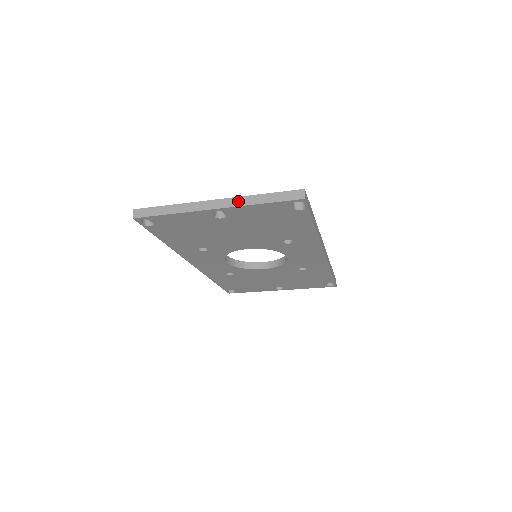
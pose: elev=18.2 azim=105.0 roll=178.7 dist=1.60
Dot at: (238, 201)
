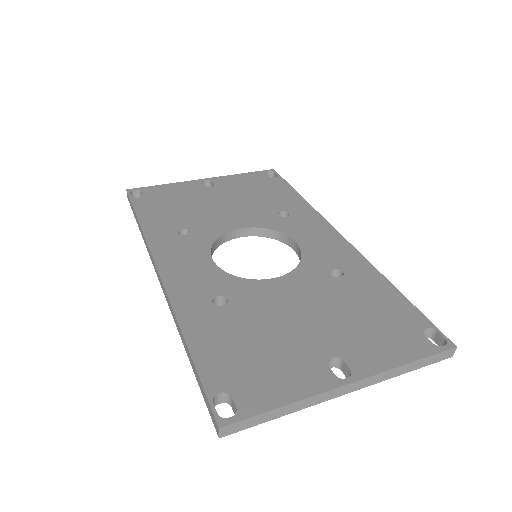
Dot at: (380, 378)
